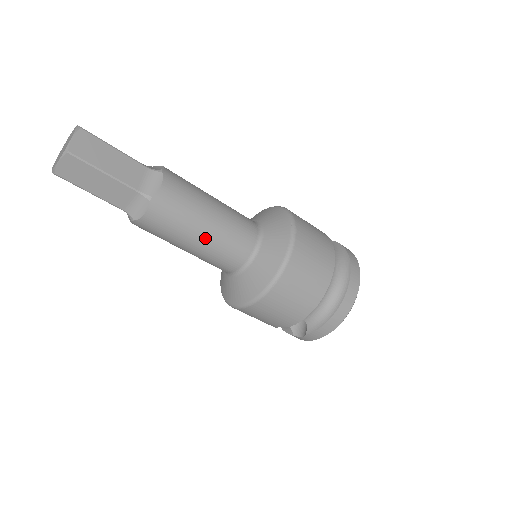
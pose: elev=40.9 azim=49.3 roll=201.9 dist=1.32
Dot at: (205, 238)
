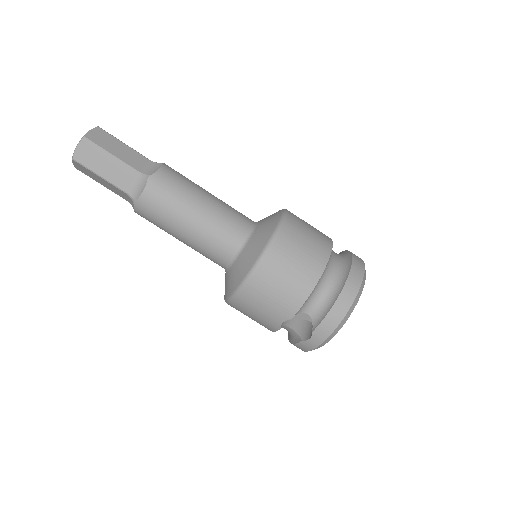
Dot at: (198, 217)
